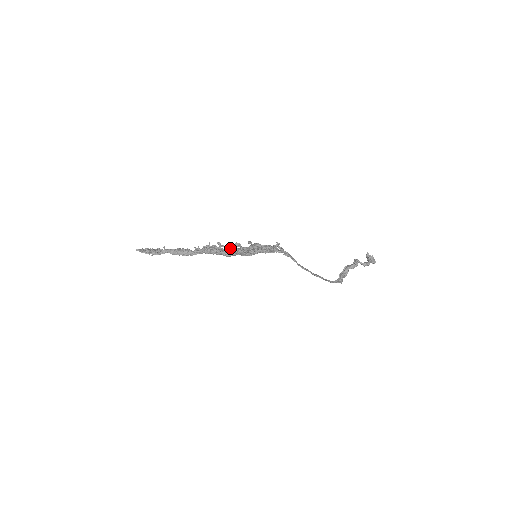
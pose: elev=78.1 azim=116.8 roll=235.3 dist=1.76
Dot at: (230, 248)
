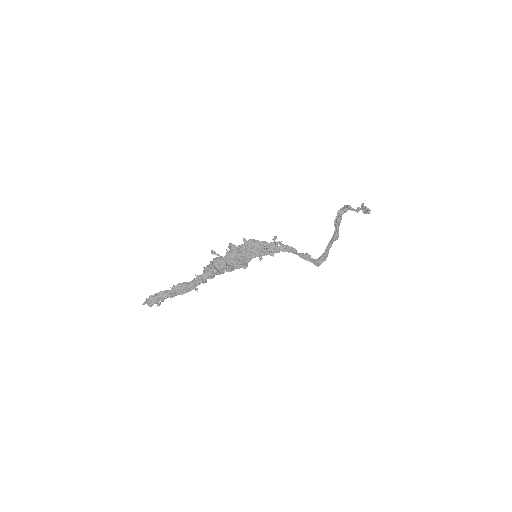
Dot at: (227, 256)
